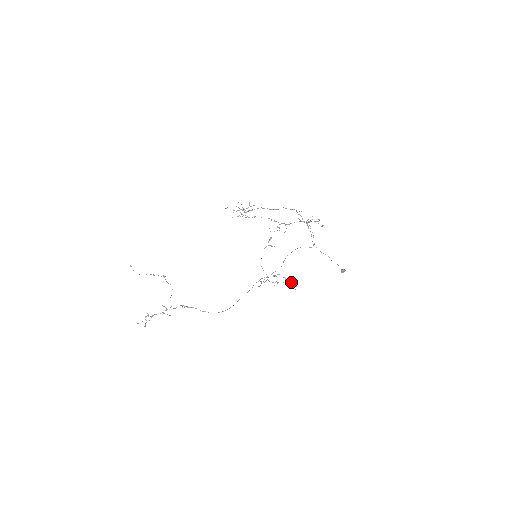
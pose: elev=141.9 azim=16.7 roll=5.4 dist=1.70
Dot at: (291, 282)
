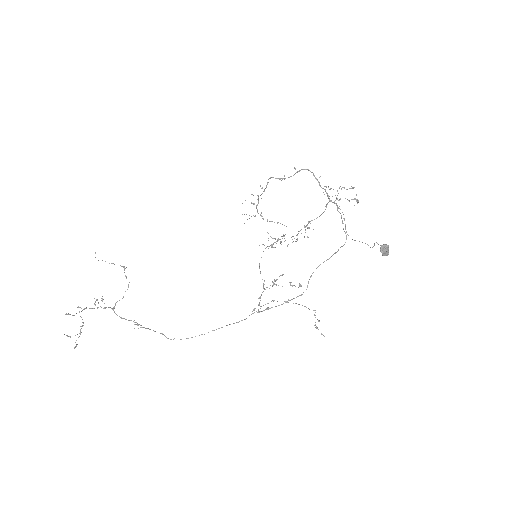
Dot at: (298, 287)
